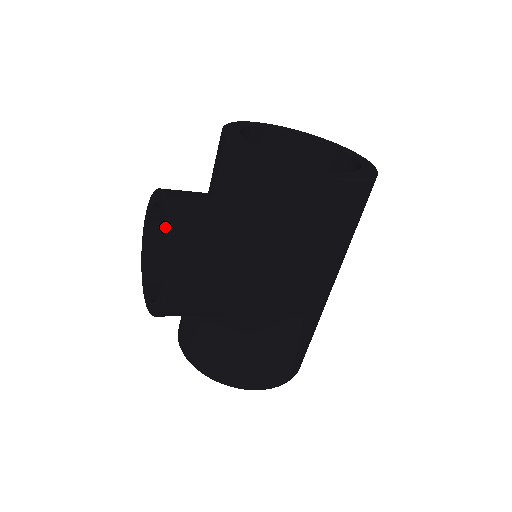
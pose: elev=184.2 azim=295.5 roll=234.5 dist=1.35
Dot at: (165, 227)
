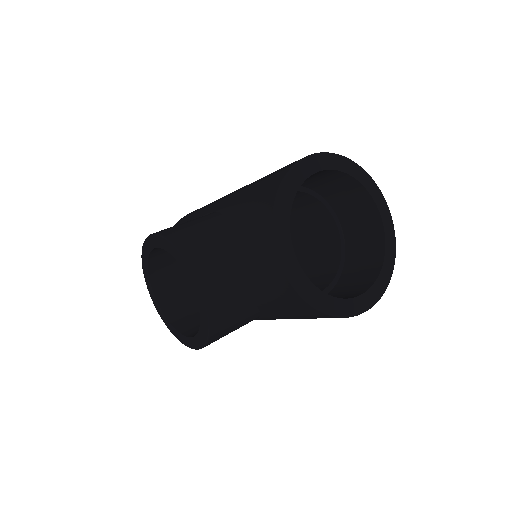
Dot at: (201, 317)
